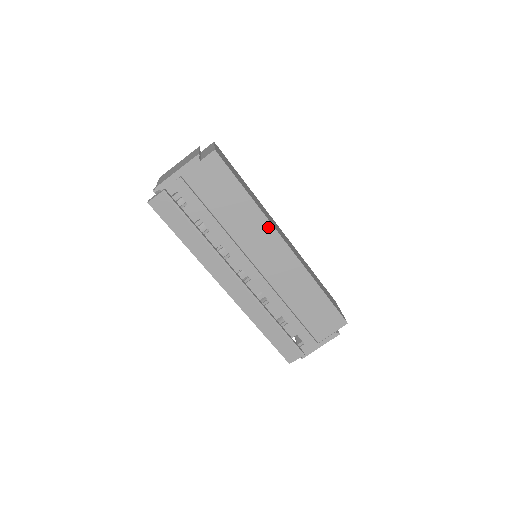
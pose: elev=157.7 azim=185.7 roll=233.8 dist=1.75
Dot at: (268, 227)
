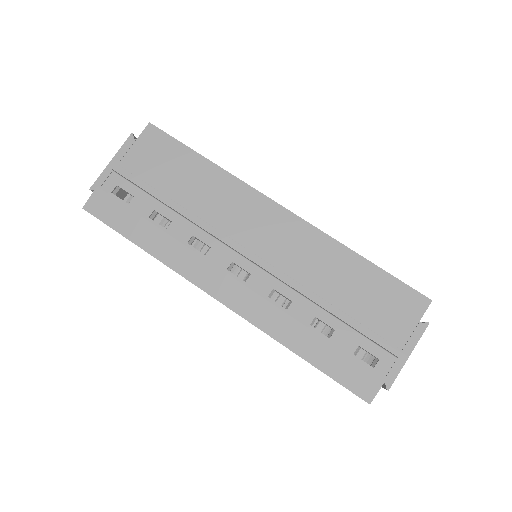
Dot at: (247, 192)
